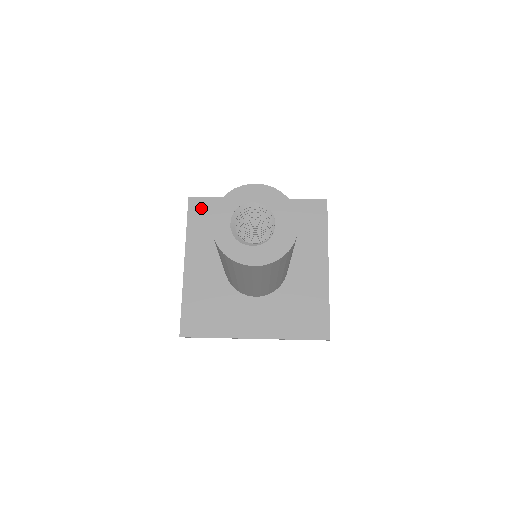
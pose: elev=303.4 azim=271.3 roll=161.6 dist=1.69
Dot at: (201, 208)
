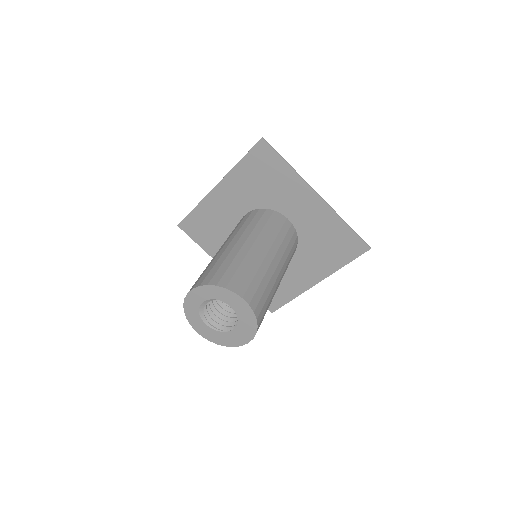
Dot at: (264, 157)
